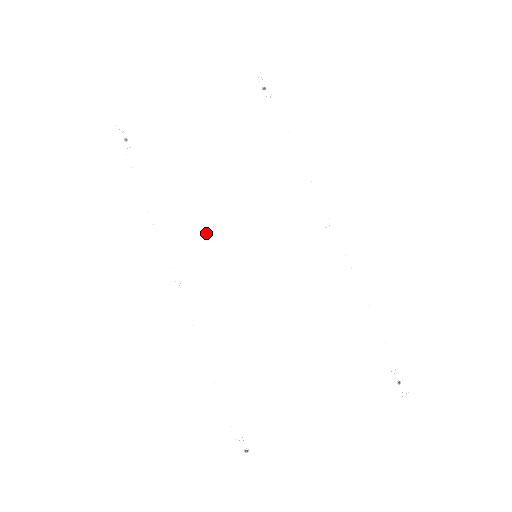
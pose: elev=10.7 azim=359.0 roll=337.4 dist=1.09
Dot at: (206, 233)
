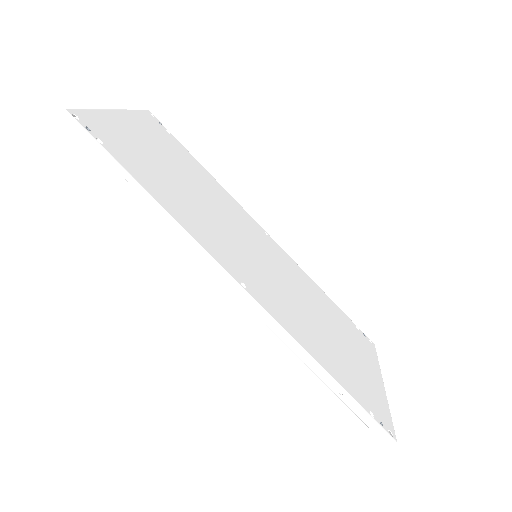
Dot at: (219, 235)
